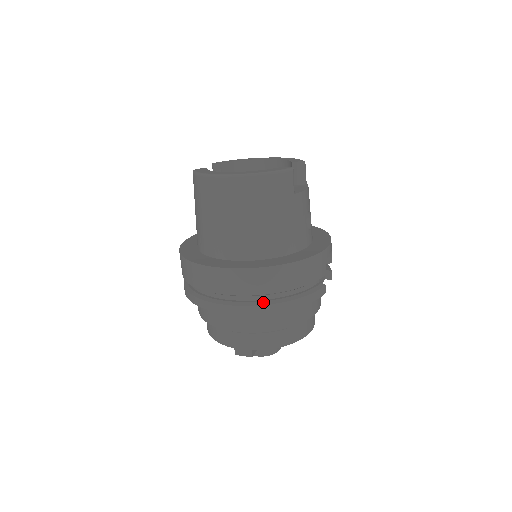
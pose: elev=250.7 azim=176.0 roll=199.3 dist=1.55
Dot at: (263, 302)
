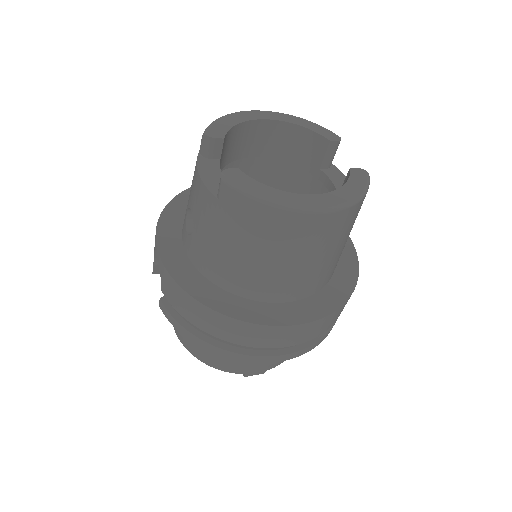
Dot at: (317, 337)
